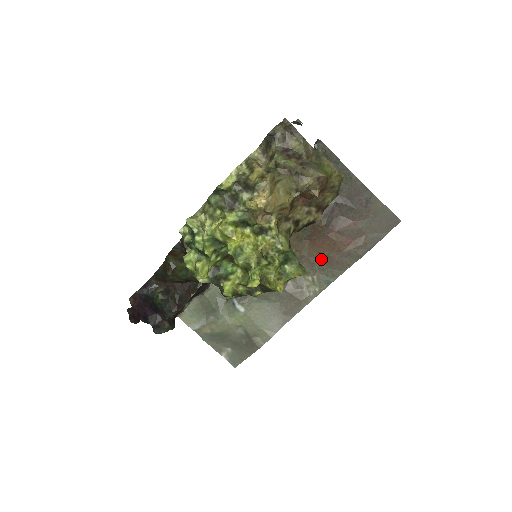
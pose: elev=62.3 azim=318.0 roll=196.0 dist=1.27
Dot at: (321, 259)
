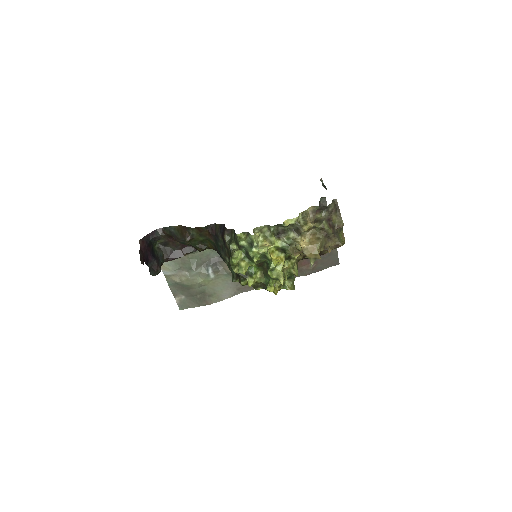
Dot at: occluded
